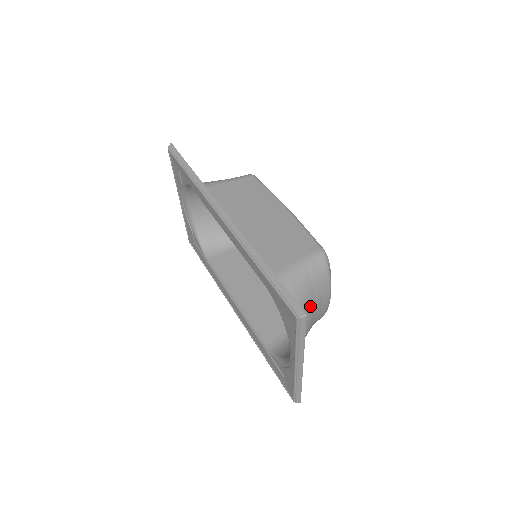
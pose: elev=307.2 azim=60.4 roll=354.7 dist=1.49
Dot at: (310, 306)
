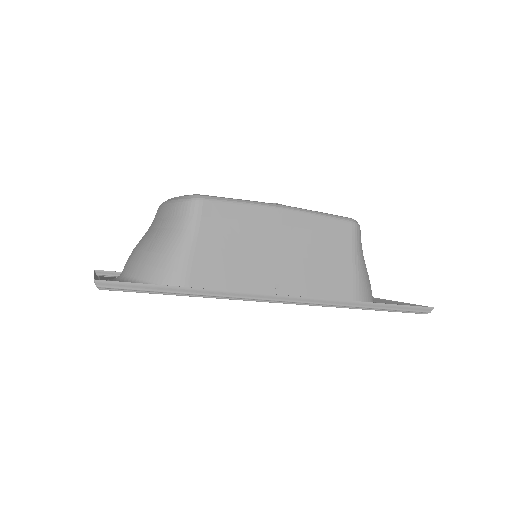
Dot at: occluded
